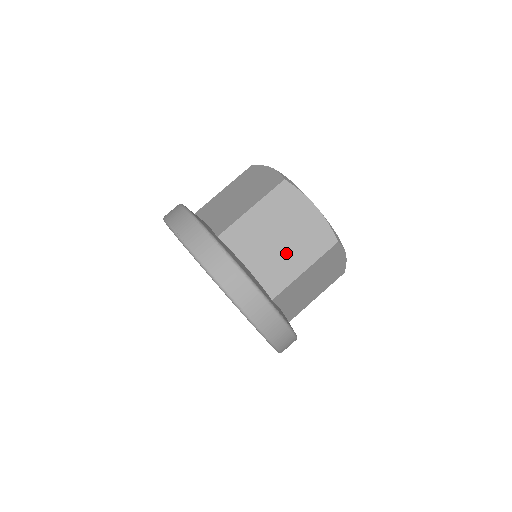
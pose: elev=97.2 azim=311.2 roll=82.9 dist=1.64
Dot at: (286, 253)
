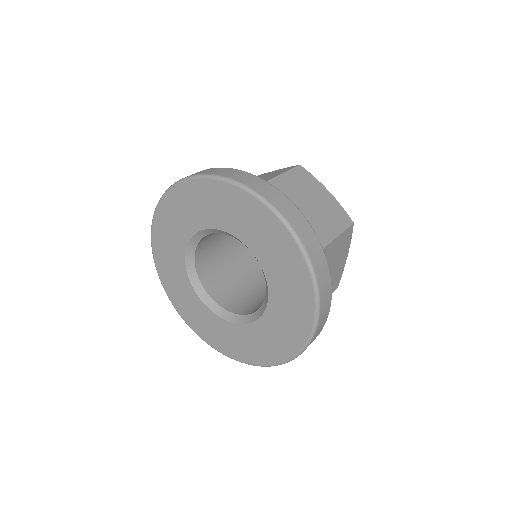
Dot at: (314, 220)
